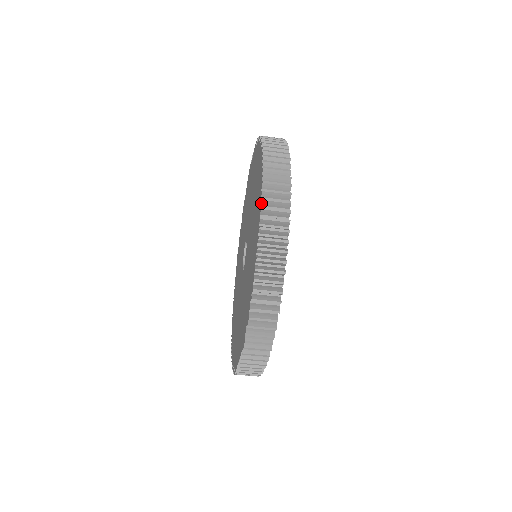
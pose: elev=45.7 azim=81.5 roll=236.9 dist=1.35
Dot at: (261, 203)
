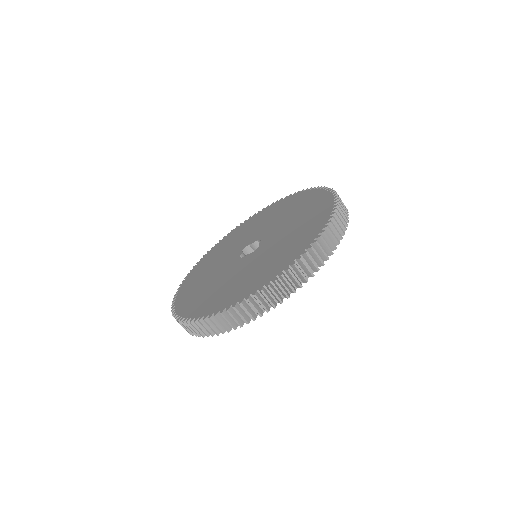
Dot at: (326, 189)
